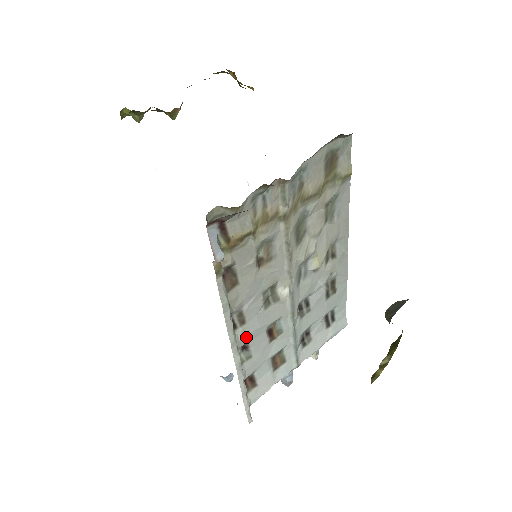
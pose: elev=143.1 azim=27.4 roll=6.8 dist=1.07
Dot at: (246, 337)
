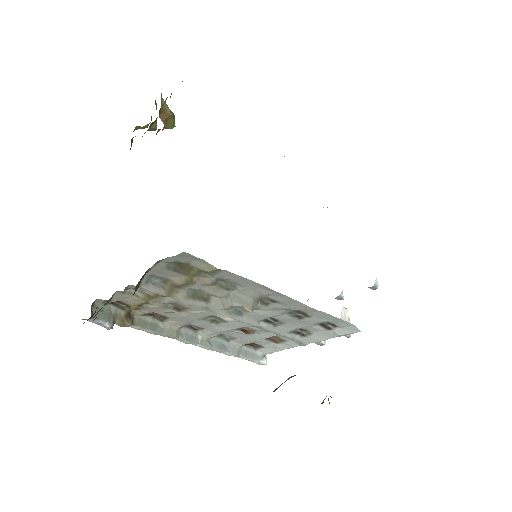
Dot at: (213, 333)
